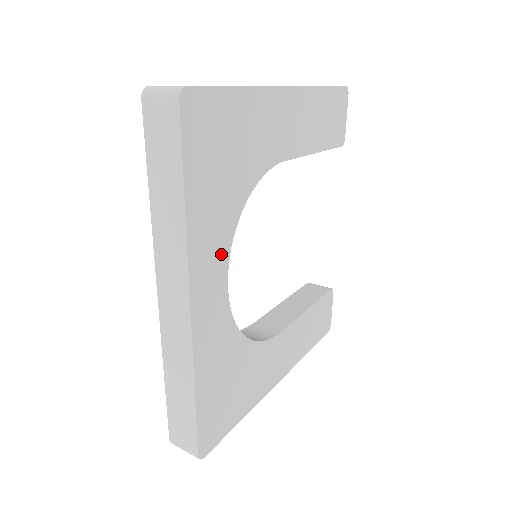
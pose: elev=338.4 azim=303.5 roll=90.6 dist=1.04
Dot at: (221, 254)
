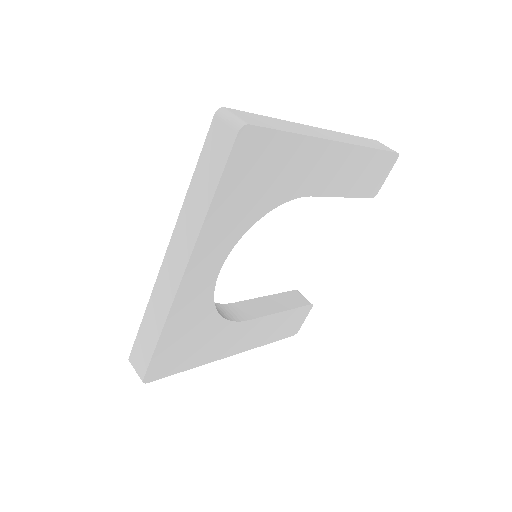
Dot at: (224, 248)
